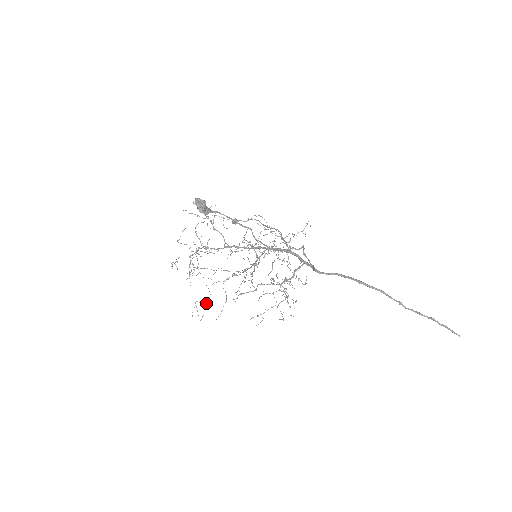
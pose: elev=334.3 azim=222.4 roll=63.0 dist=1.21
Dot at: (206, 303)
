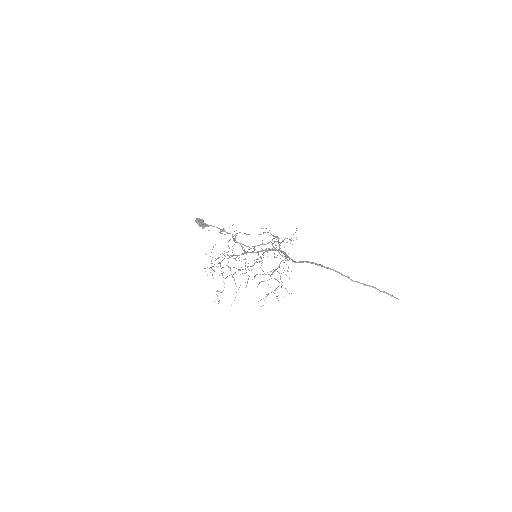
Dot at: (222, 291)
